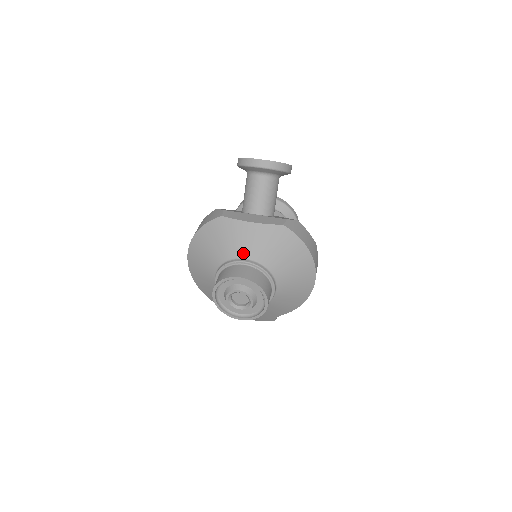
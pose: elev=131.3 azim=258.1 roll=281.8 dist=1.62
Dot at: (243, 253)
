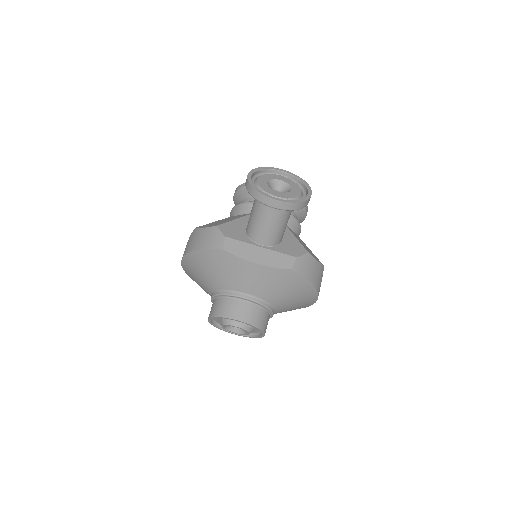
Dot at: (244, 289)
